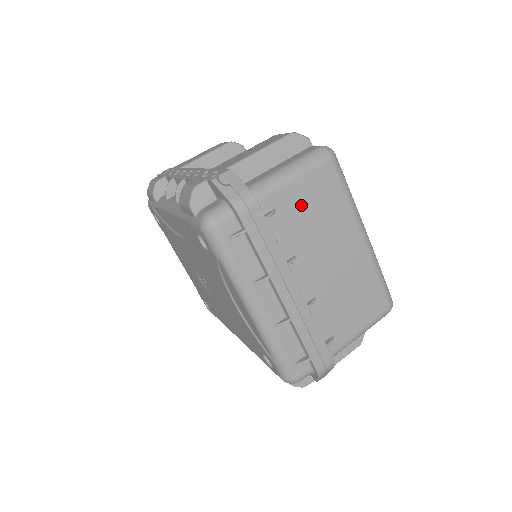
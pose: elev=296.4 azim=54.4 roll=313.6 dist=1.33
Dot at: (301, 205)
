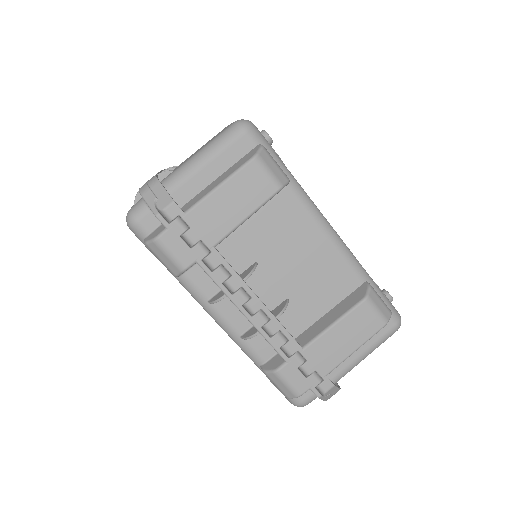
Dot at: occluded
